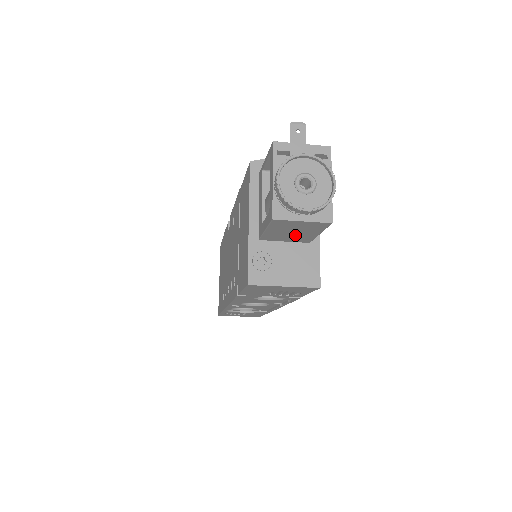
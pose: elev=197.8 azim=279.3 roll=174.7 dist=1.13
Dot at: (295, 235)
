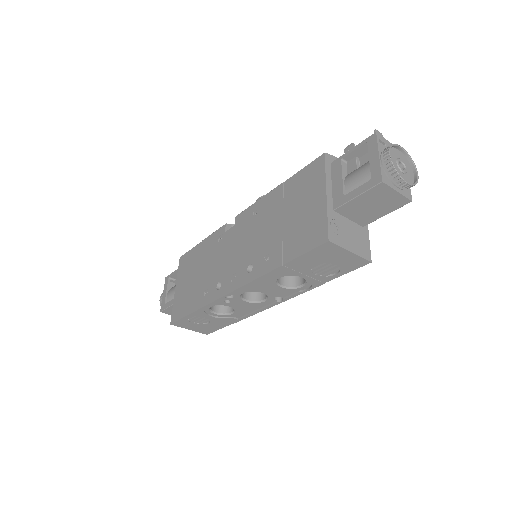
Dot at: (367, 211)
